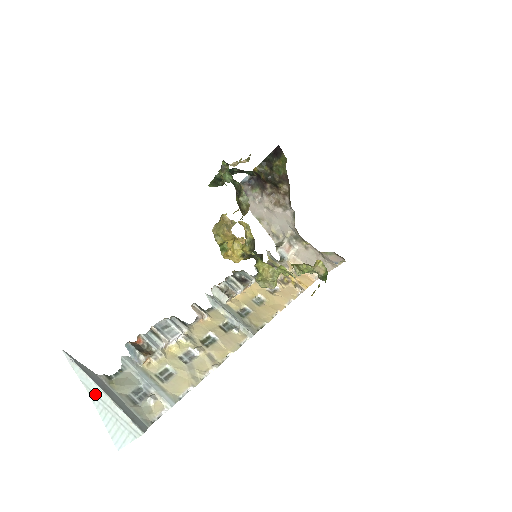
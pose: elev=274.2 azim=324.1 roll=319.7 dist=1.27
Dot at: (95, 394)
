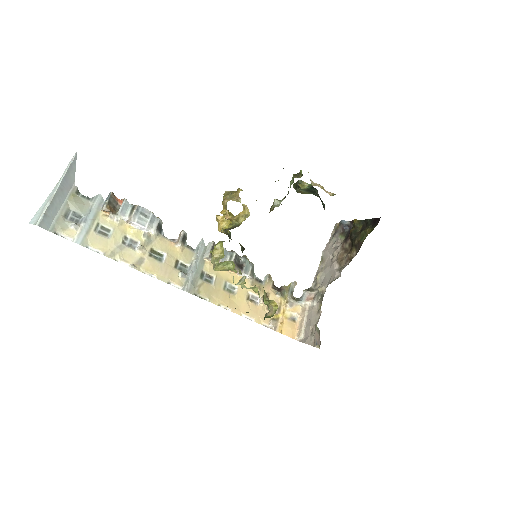
Dot at: (56, 186)
